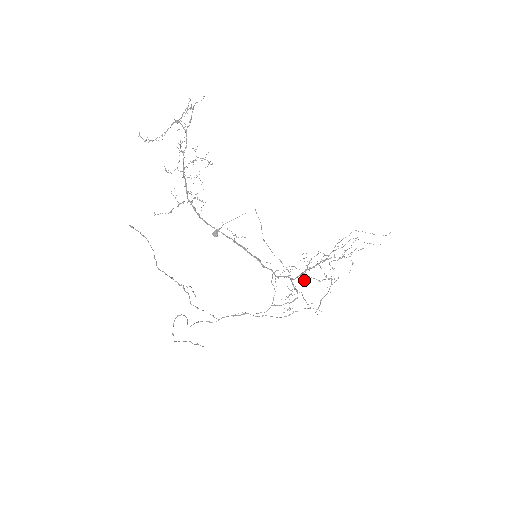
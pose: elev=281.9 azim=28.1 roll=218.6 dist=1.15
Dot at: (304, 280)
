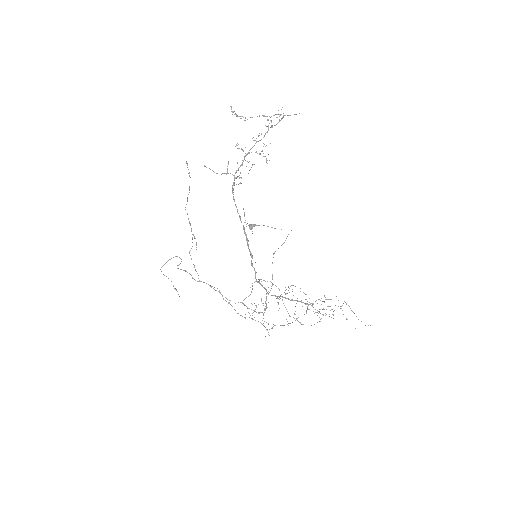
Dot at: occluded
